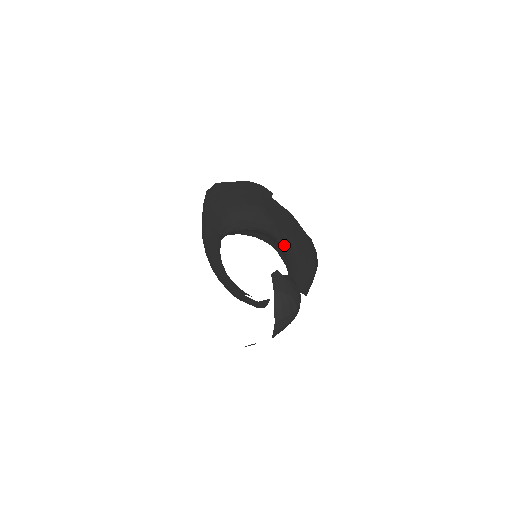
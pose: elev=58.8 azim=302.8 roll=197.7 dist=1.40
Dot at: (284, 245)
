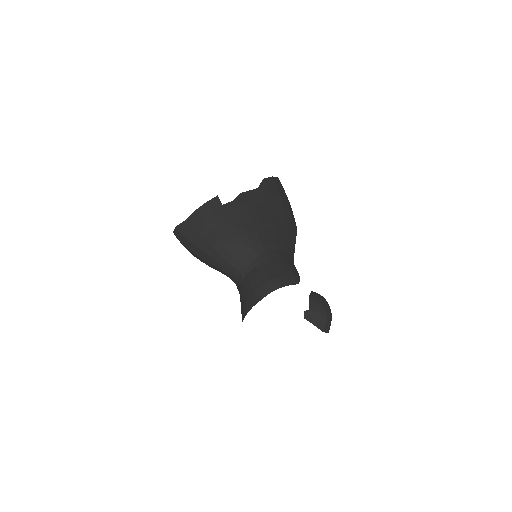
Dot at: (271, 245)
